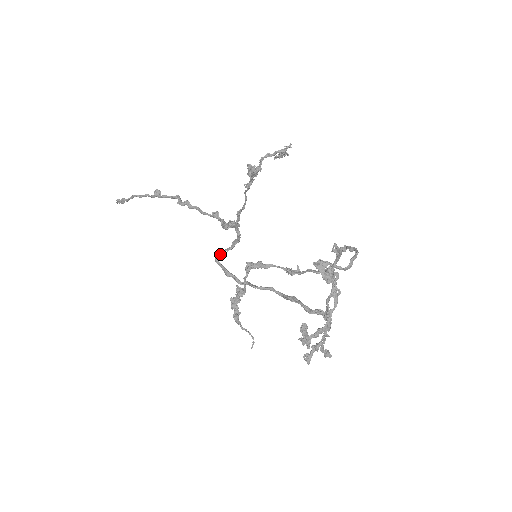
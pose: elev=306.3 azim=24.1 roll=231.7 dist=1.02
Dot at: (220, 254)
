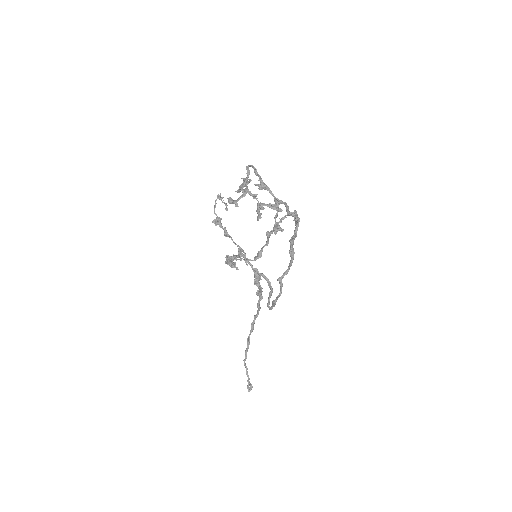
Dot at: (268, 302)
